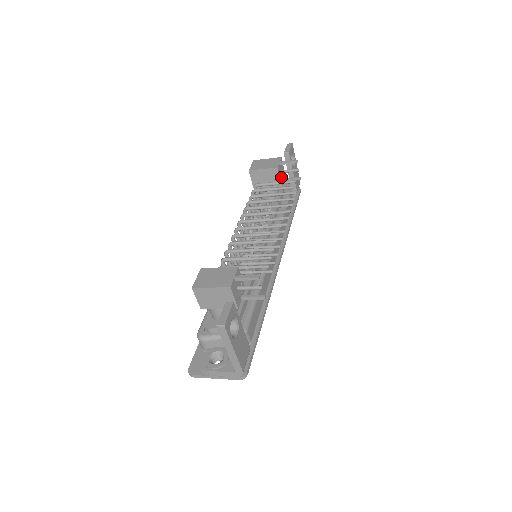
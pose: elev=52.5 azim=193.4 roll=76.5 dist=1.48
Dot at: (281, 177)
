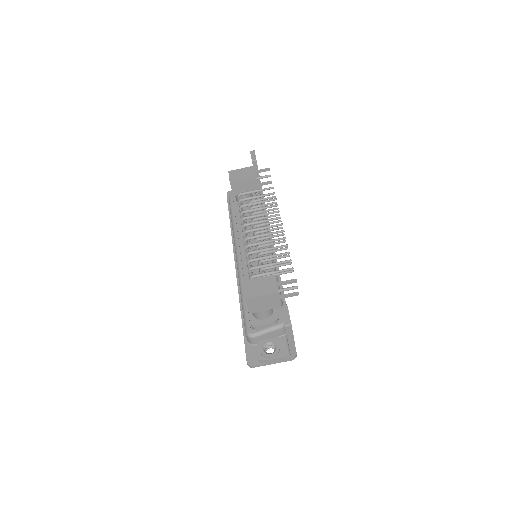
Dot at: occluded
